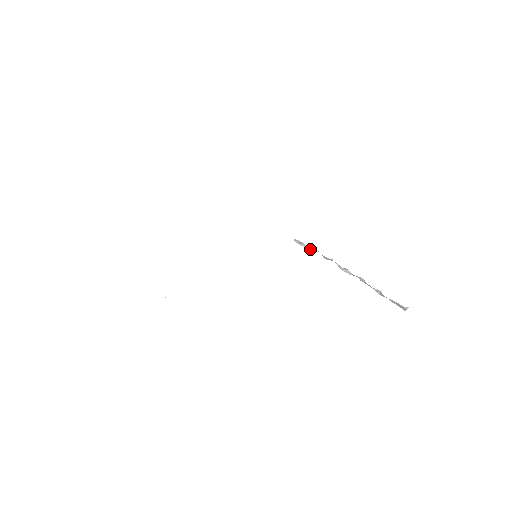
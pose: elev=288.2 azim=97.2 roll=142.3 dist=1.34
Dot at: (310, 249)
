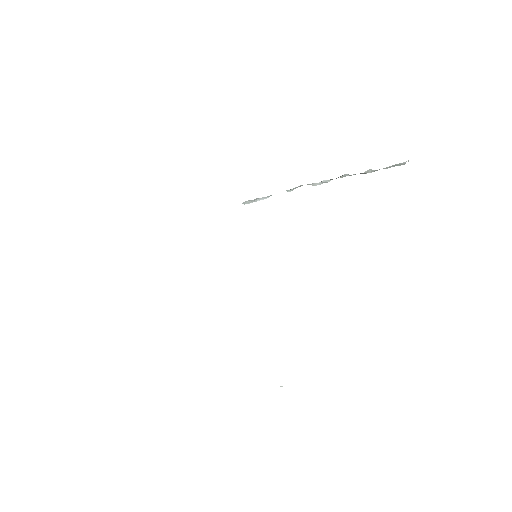
Dot at: (268, 197)
